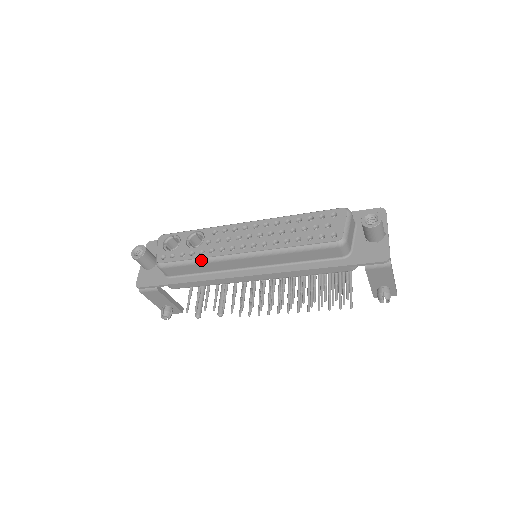
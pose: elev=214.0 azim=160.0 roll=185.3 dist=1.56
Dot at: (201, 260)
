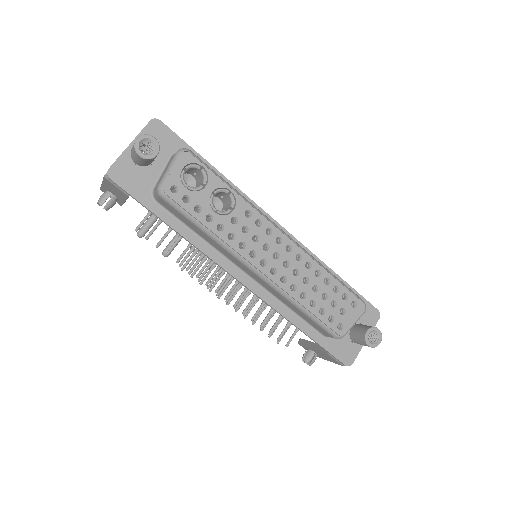
Dot at: (213, 236)
